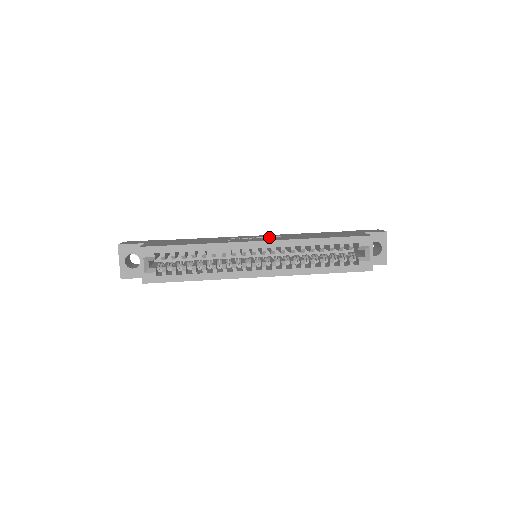
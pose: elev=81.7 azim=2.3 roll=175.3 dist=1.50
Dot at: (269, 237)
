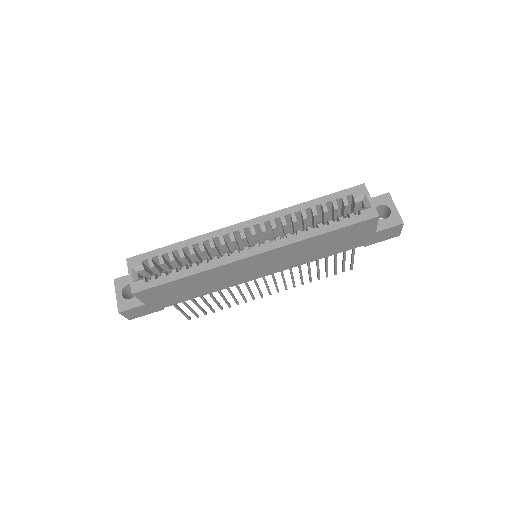
Dot at: occluded
